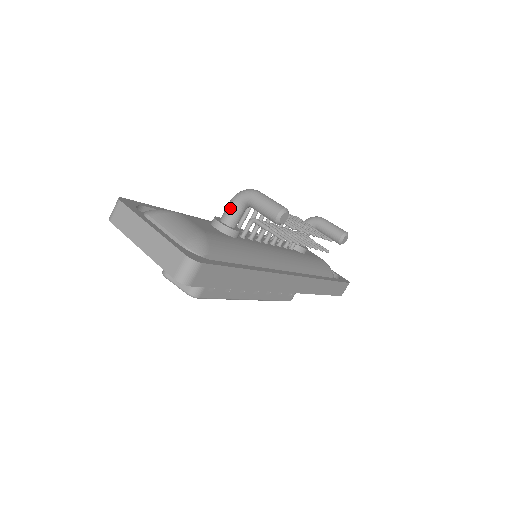
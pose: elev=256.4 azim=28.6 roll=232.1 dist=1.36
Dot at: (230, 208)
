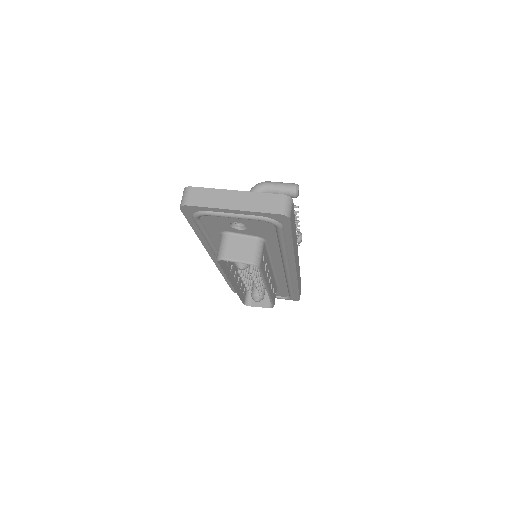
Dot at: occluded
